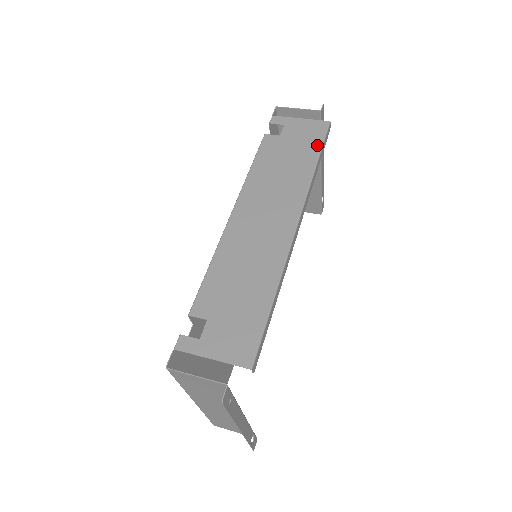
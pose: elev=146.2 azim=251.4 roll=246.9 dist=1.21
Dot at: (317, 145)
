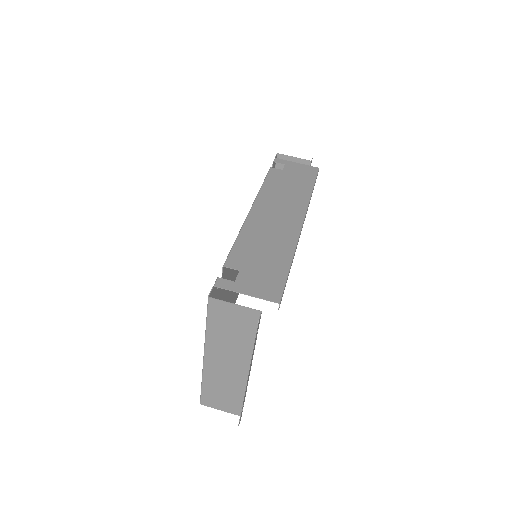
Dot at: (311, 179)
